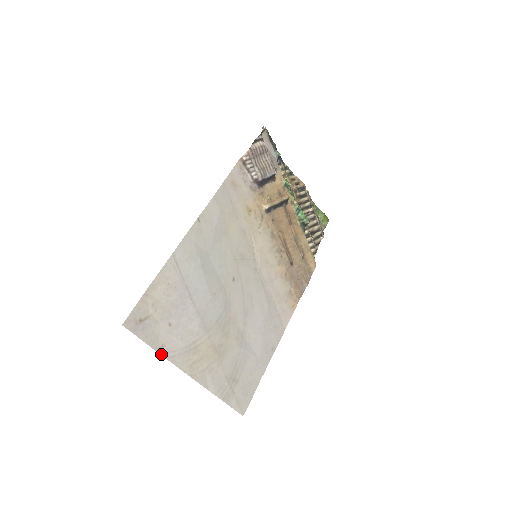
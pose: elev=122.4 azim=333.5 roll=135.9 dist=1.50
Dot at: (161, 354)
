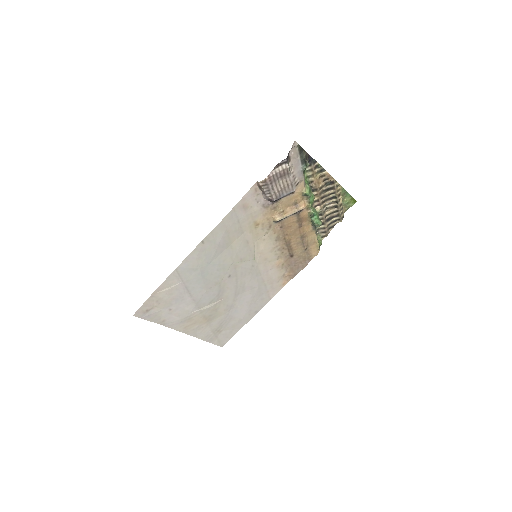
Dot at: occluded
